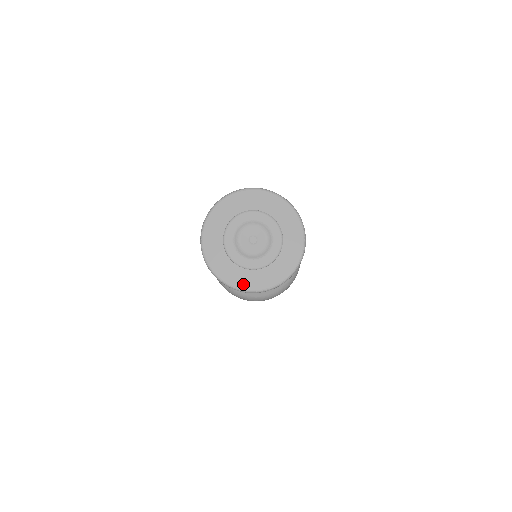
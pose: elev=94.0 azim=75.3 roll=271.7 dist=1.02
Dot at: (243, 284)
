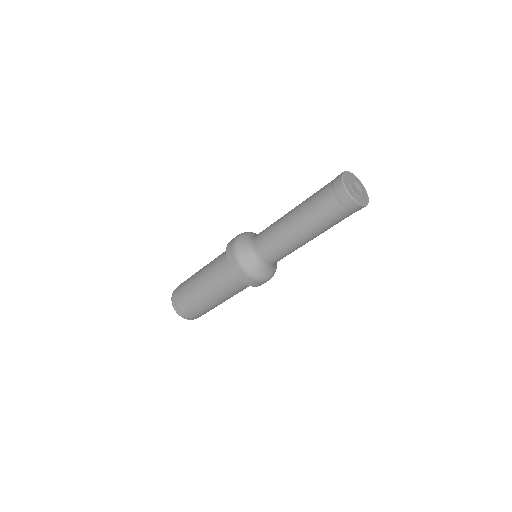
Dot at: (349, 190)
